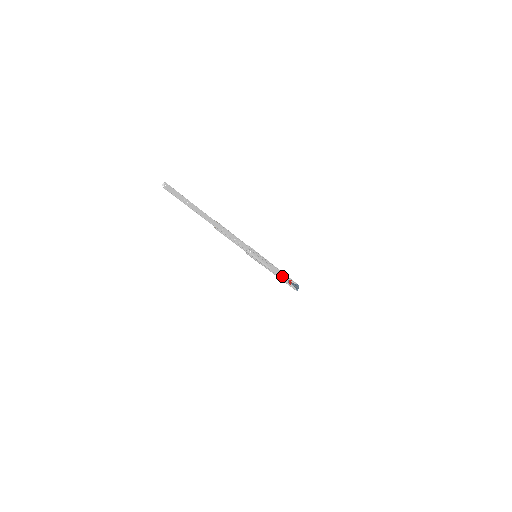
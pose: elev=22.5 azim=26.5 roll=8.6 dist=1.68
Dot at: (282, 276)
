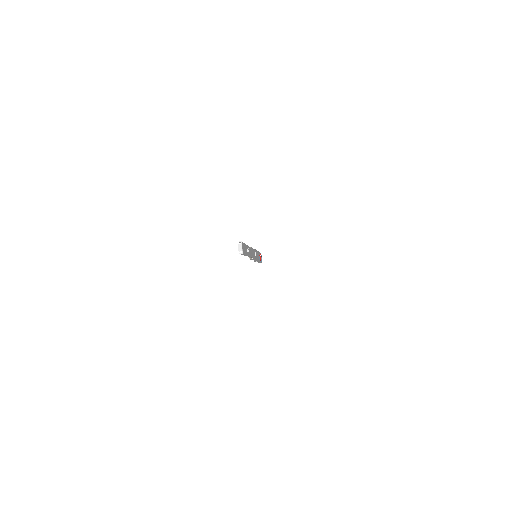
Dot at: (258, 257)
